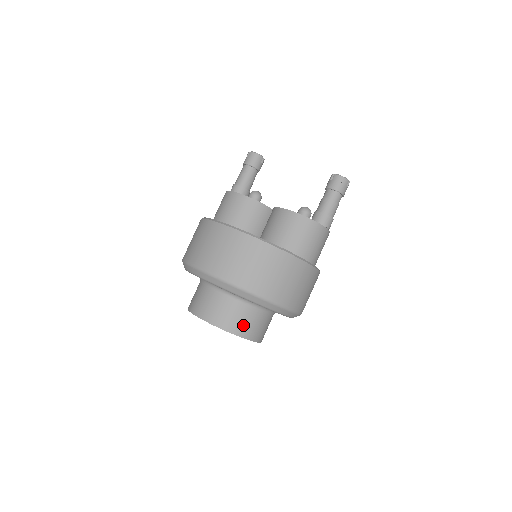
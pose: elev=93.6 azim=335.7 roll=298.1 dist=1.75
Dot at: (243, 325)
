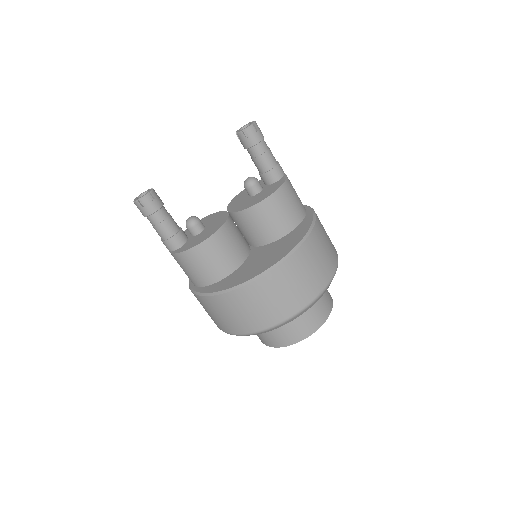
Dot at: (327, 298)
